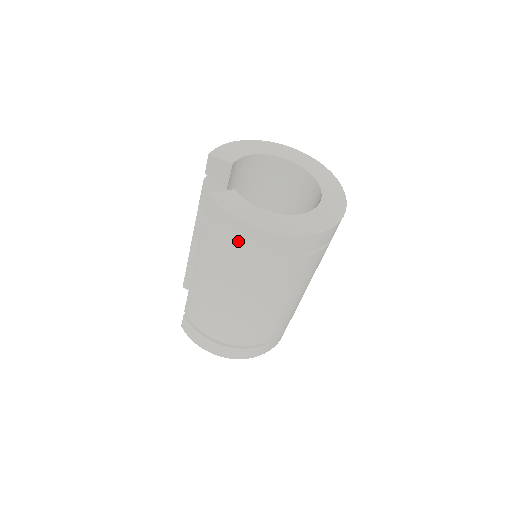
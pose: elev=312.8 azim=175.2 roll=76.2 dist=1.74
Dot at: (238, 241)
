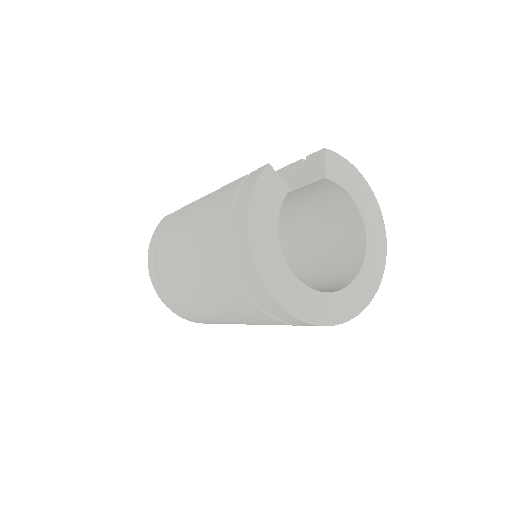
Dot at: (232, 218)
